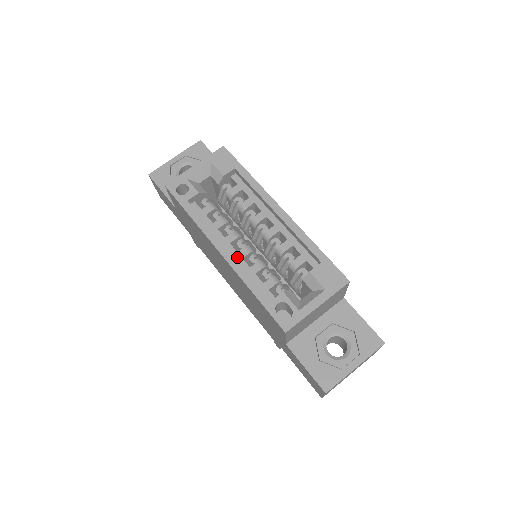
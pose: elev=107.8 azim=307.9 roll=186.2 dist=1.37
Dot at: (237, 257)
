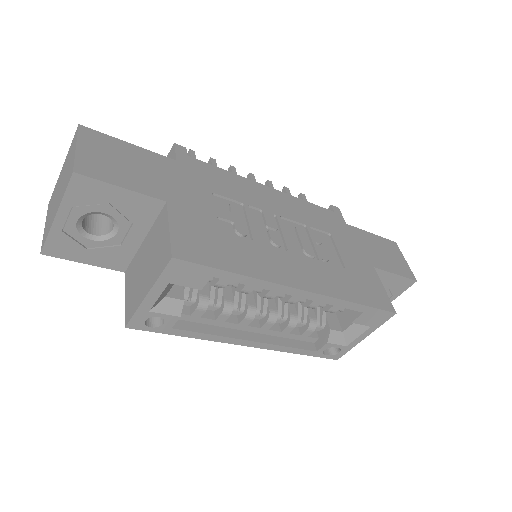
Dot at: (262, 331)
